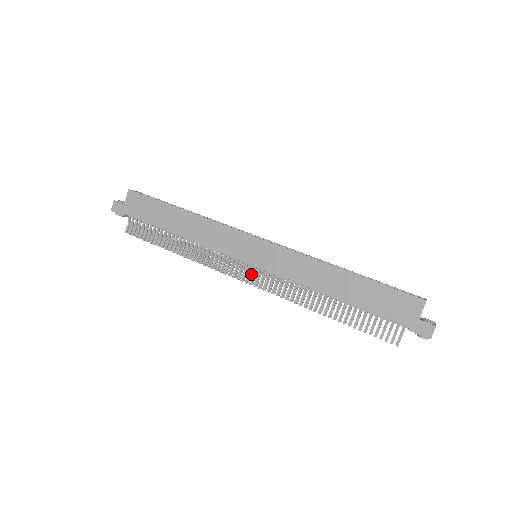
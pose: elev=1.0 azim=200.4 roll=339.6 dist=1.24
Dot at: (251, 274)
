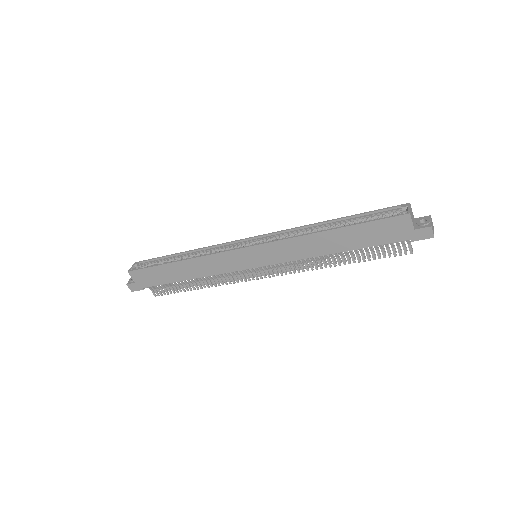
Dot at: (264, 269)
